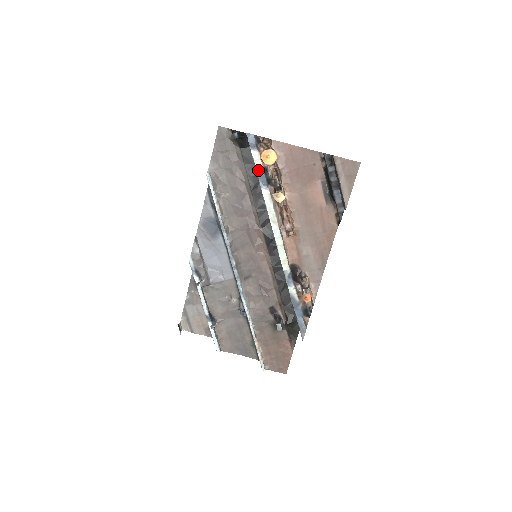
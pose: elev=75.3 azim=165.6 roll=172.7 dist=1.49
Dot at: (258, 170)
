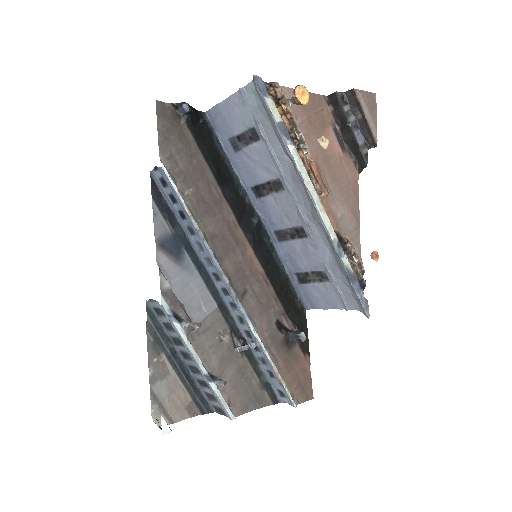
Dot at: (278, 121)
